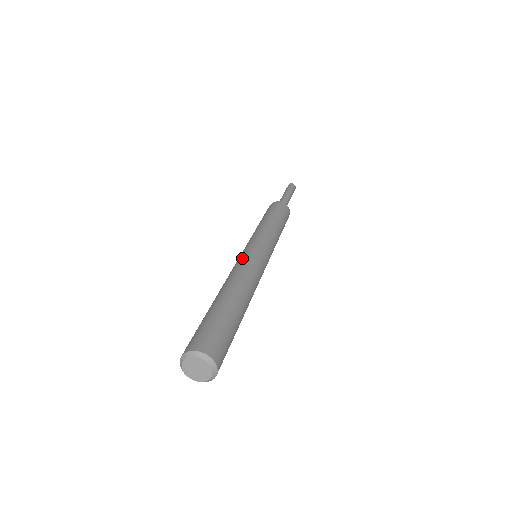
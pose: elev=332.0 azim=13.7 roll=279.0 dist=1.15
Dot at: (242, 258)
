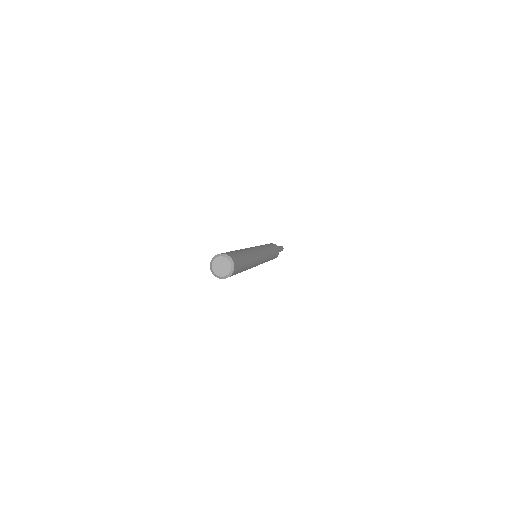
Dot at: occluded
